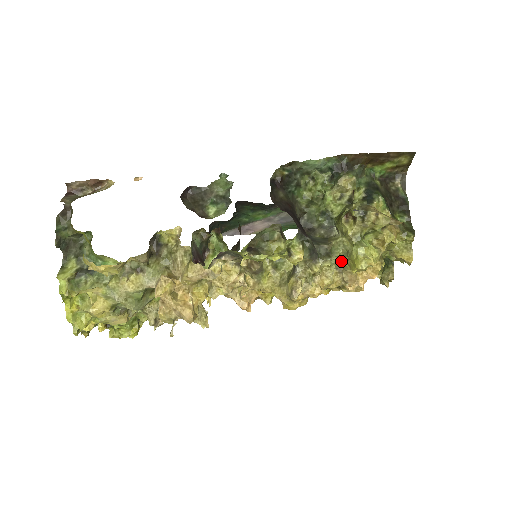
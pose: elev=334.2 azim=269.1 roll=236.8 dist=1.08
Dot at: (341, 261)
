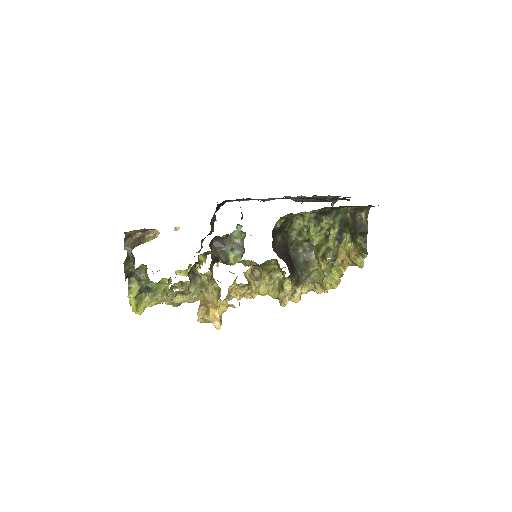
Dot at: (315, 280)
